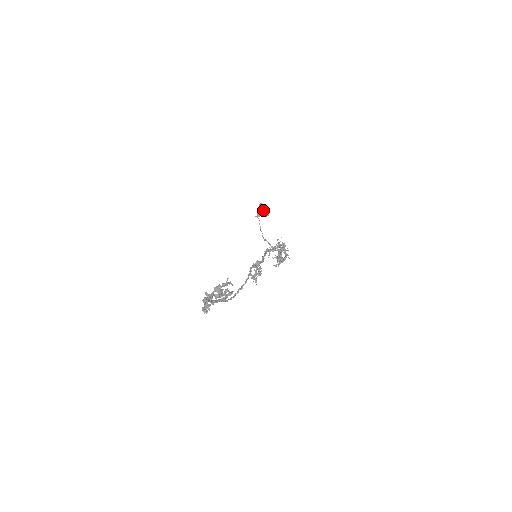
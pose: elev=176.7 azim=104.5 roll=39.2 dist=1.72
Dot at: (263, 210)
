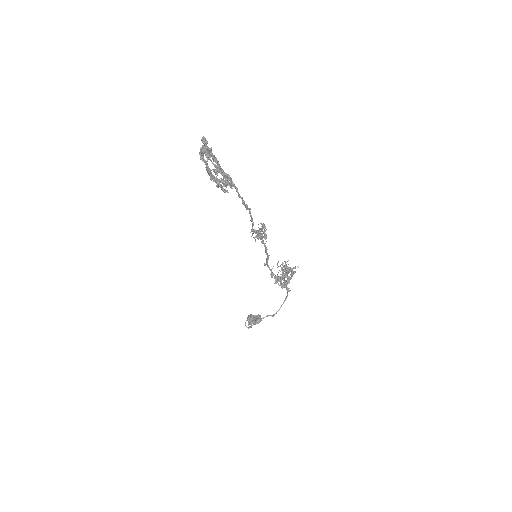
Dot at: occluded
